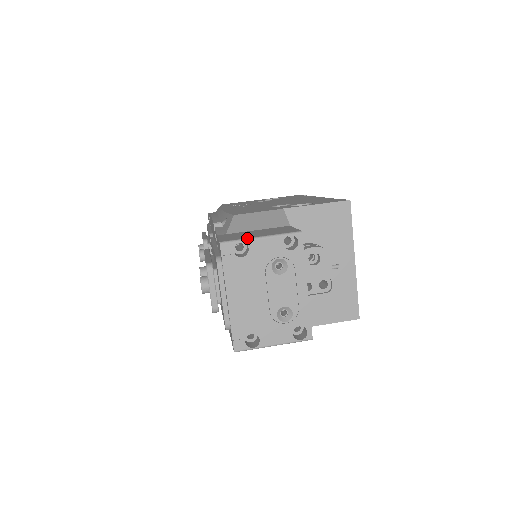
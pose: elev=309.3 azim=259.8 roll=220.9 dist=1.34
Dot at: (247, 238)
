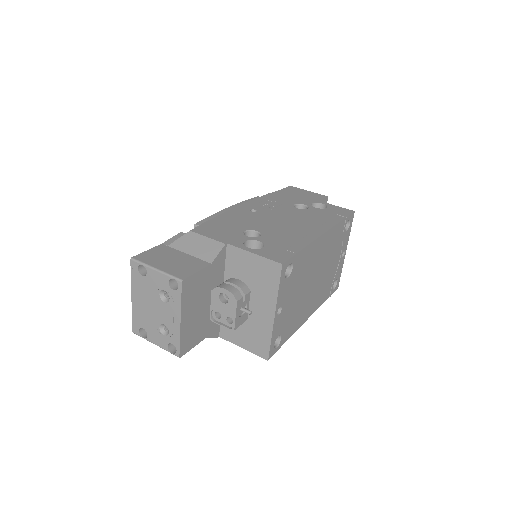
Dot at: (147, 264)
